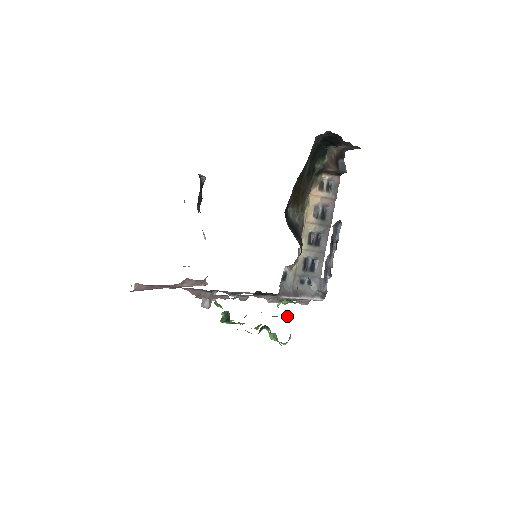
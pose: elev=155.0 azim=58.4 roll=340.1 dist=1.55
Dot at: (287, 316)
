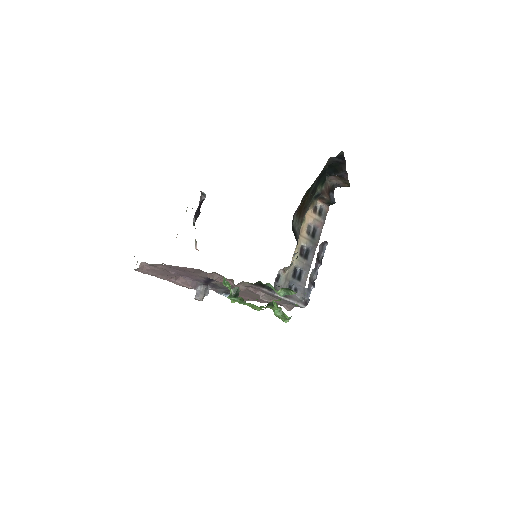
Dot at: occluded
